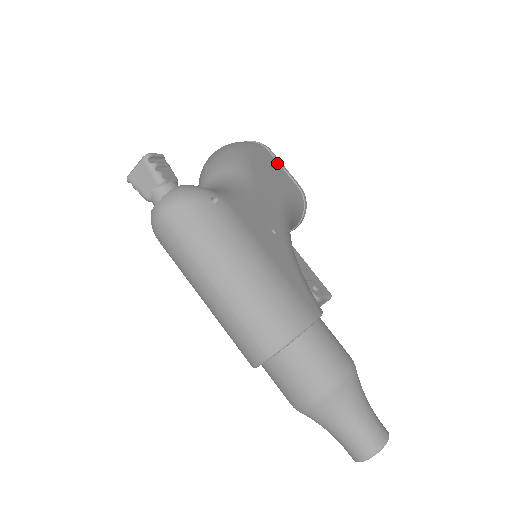
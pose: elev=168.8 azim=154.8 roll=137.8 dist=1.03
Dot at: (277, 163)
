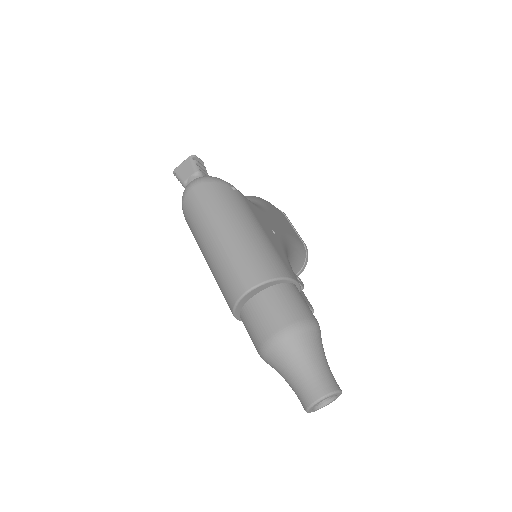
Dot at: (289, 223)
